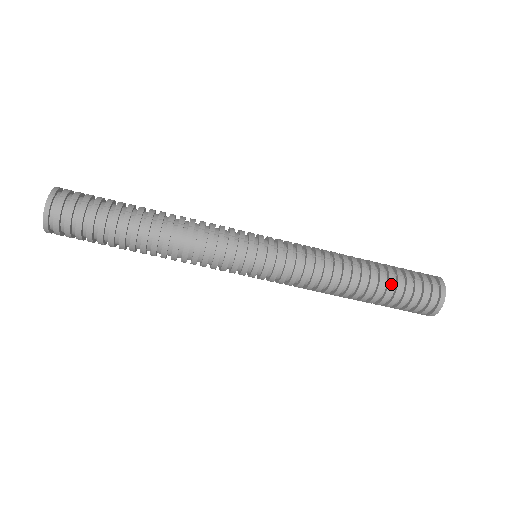
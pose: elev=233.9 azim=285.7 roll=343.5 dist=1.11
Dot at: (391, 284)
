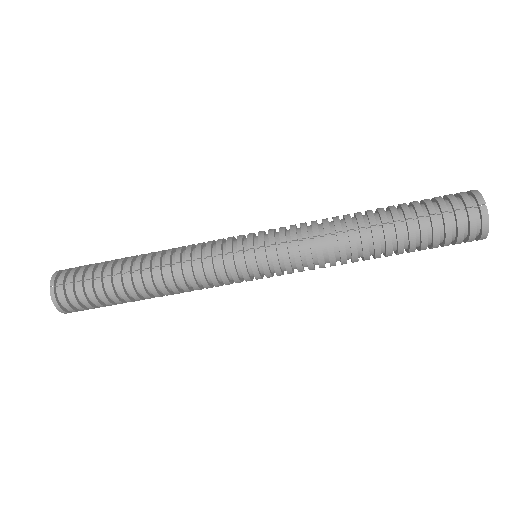
Dot at: (412, 233)
